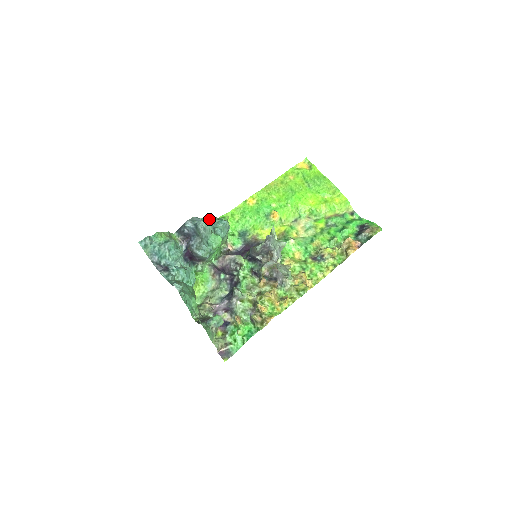
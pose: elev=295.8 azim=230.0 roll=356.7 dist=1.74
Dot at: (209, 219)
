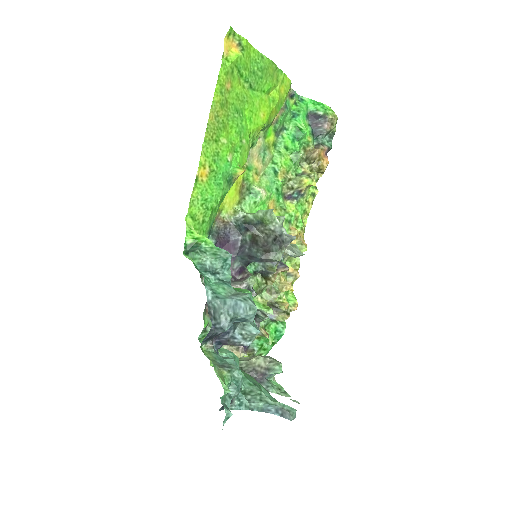
Dot at: (194, 265)
